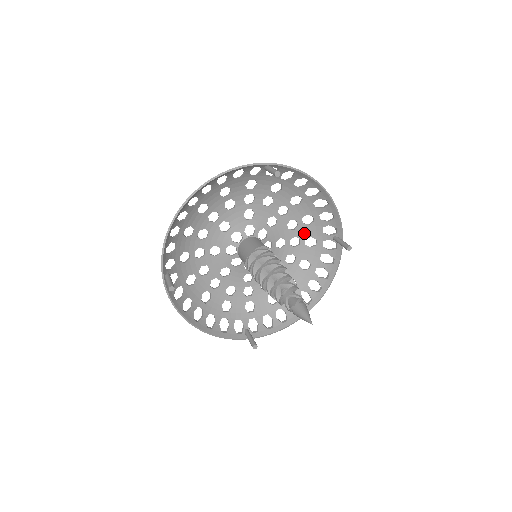
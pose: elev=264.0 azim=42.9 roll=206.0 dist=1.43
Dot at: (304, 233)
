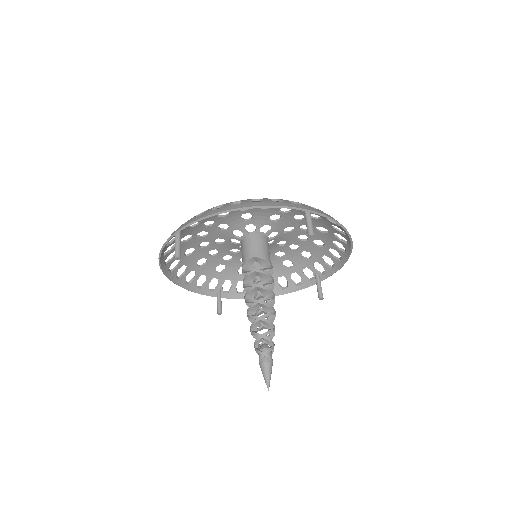
Dot at: occluded
